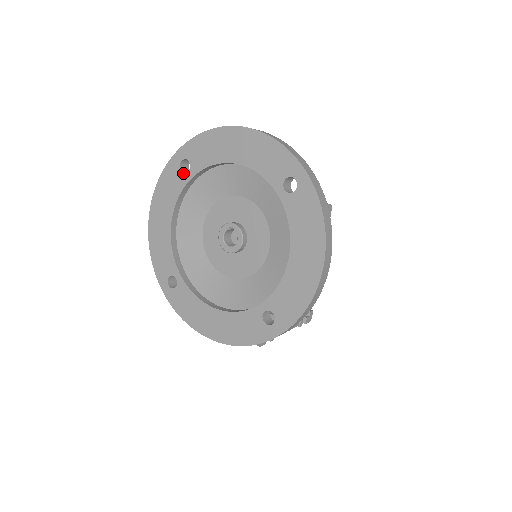
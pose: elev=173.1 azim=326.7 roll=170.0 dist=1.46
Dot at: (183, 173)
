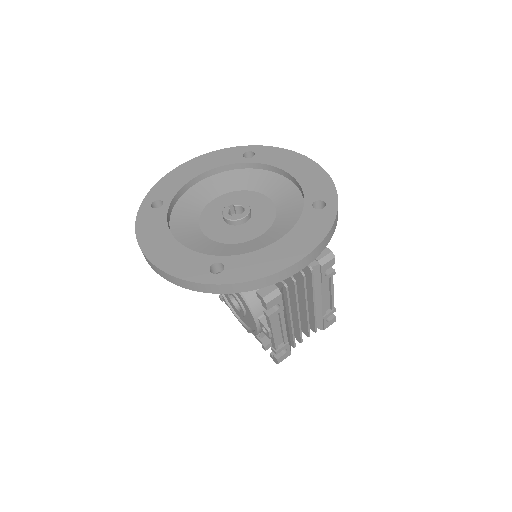
Dot at: (159, 208)
